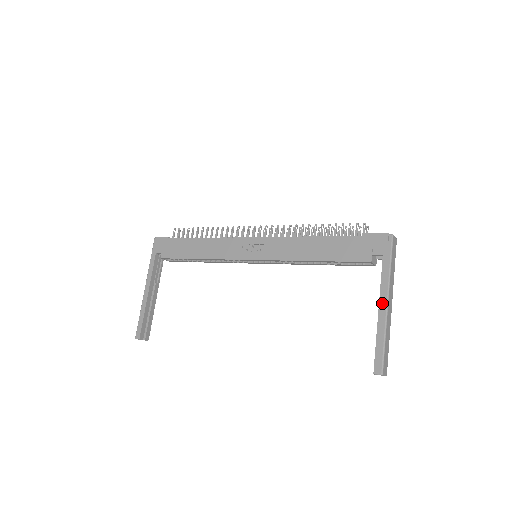
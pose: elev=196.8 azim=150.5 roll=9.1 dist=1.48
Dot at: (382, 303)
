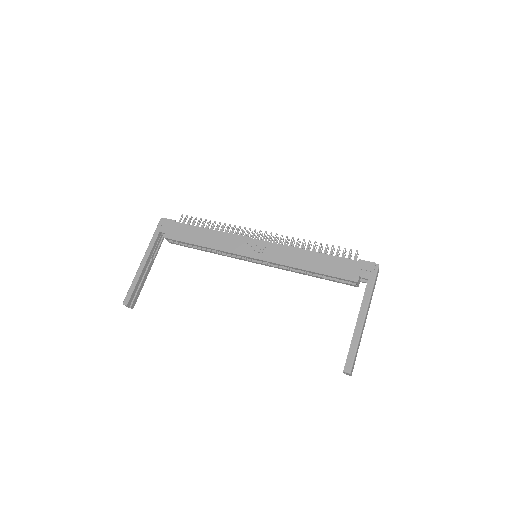
Dot at: (361, 316)
